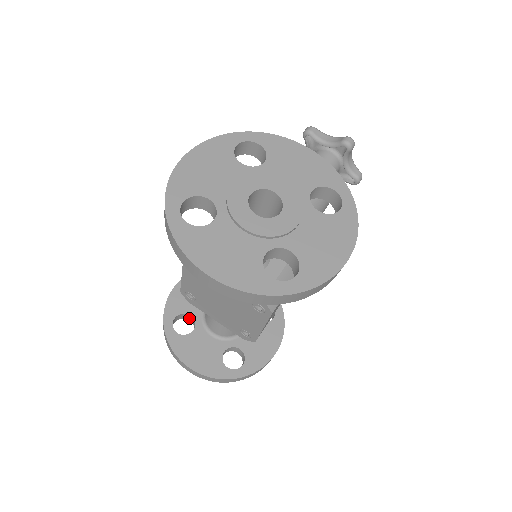
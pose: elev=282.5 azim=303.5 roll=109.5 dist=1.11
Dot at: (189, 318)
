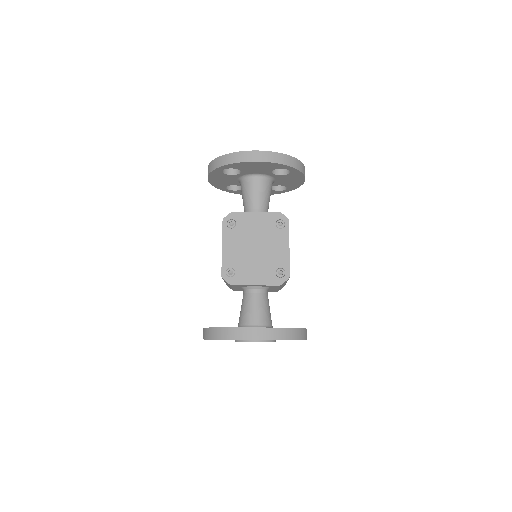
Dot at: occluded
